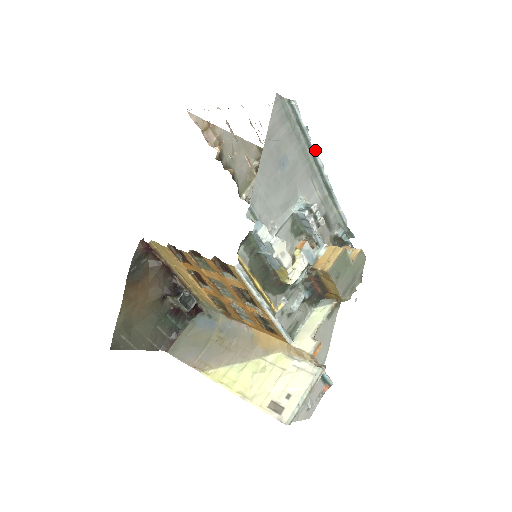
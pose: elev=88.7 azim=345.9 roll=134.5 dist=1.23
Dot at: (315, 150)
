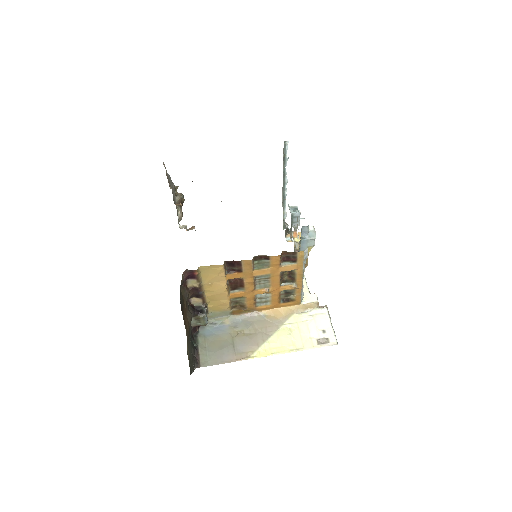
Dot at: (286, 172)
